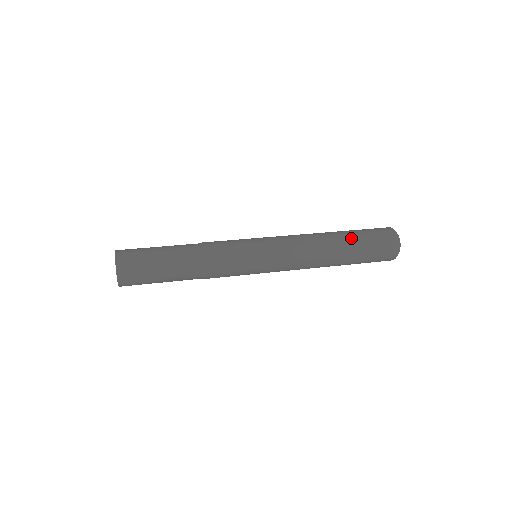
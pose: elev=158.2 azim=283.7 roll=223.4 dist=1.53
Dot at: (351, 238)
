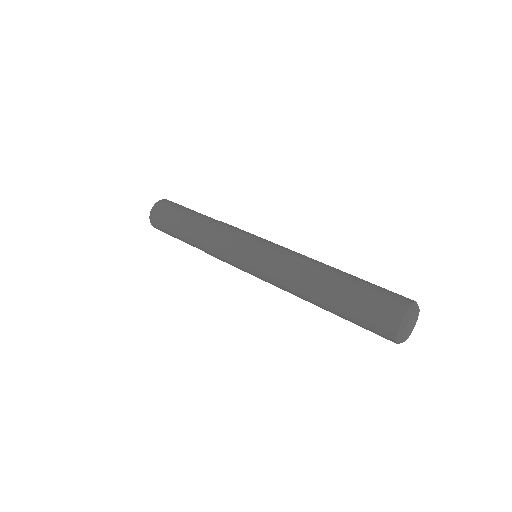
Dot at: (336, 306)
